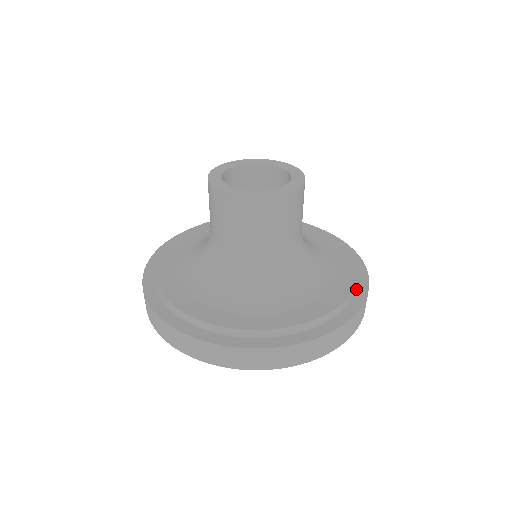
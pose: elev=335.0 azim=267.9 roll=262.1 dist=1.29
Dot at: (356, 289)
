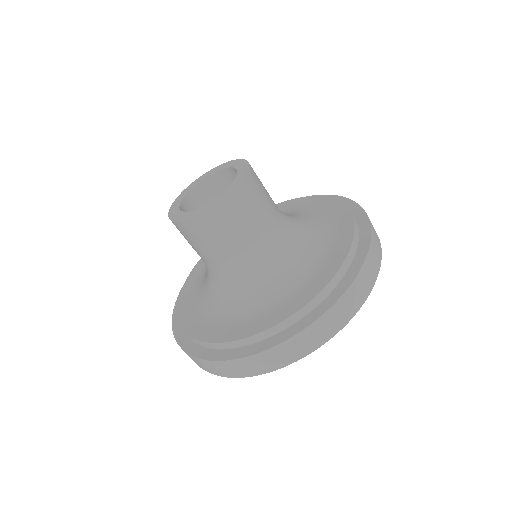
Dot at: (353, 216)
